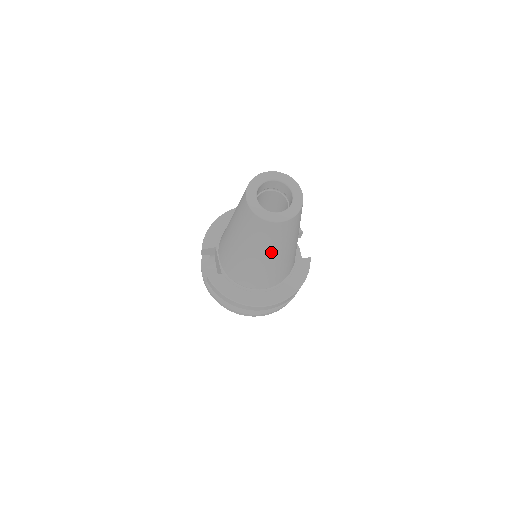
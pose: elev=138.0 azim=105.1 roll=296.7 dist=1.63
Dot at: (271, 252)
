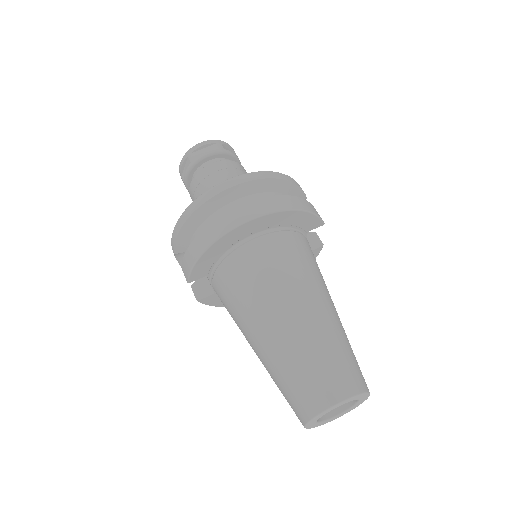
Dot at: occluded
